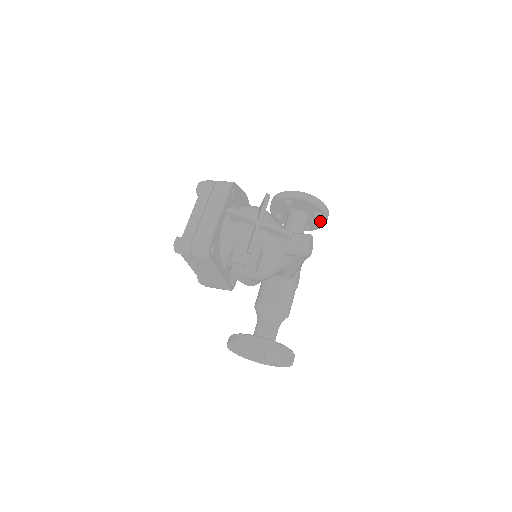
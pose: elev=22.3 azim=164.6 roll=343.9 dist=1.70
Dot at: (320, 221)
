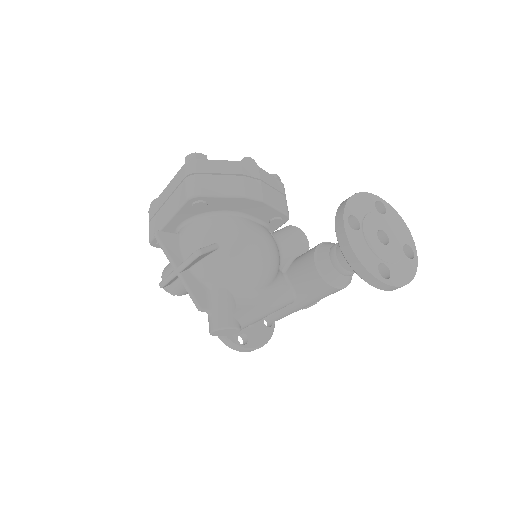
Dot at: occluded
